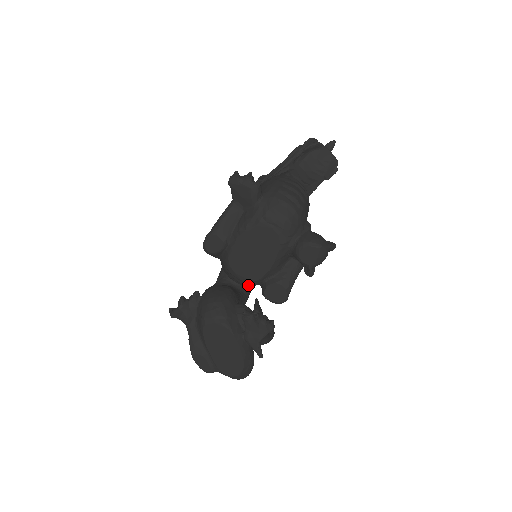
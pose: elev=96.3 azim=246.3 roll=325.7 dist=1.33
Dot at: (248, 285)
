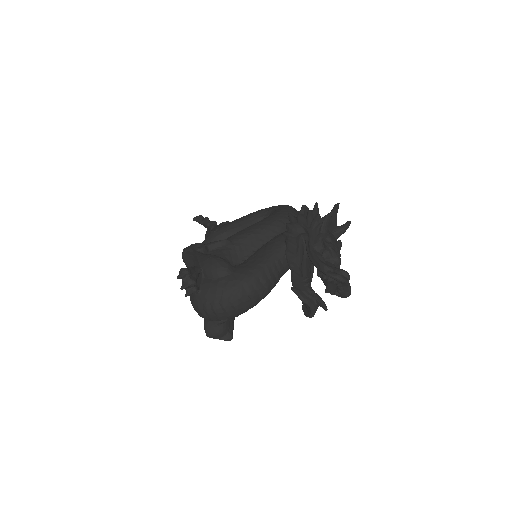
Dot at: occluded
